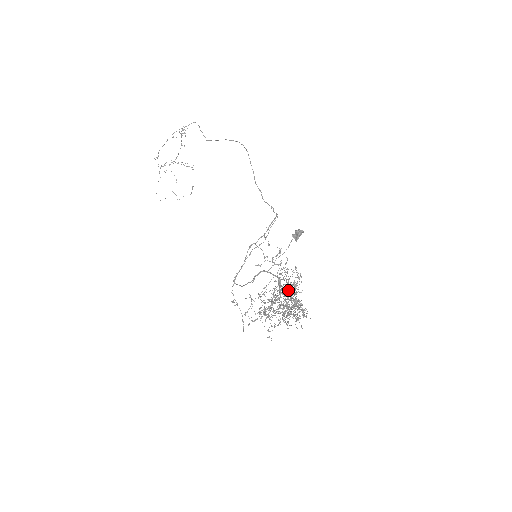
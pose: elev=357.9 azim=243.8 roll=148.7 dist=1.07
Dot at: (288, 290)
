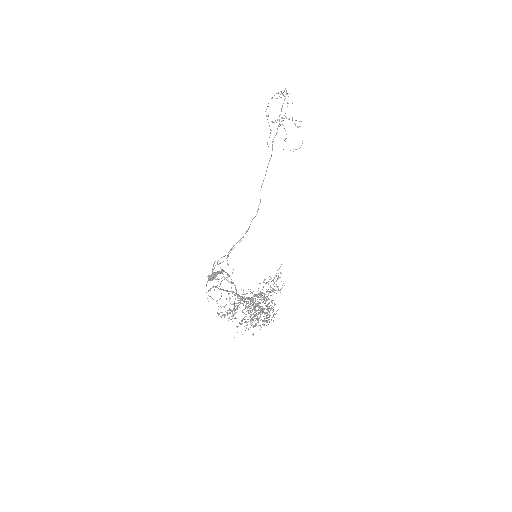
Dot at: (259, 297)
